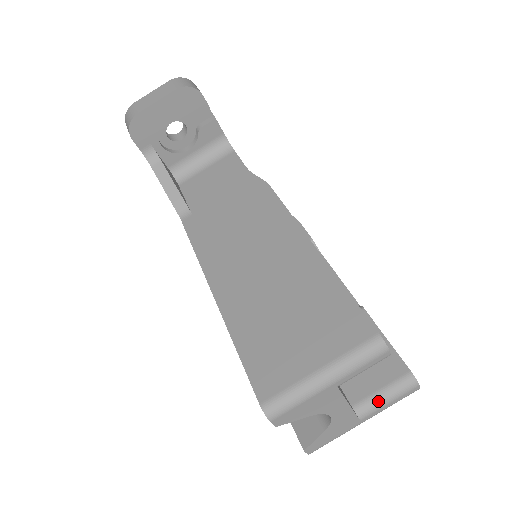
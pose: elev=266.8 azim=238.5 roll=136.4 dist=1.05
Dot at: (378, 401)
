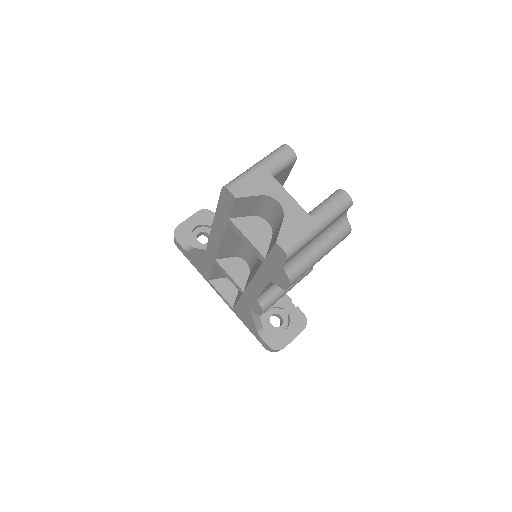
Dot at: (320, 206)
